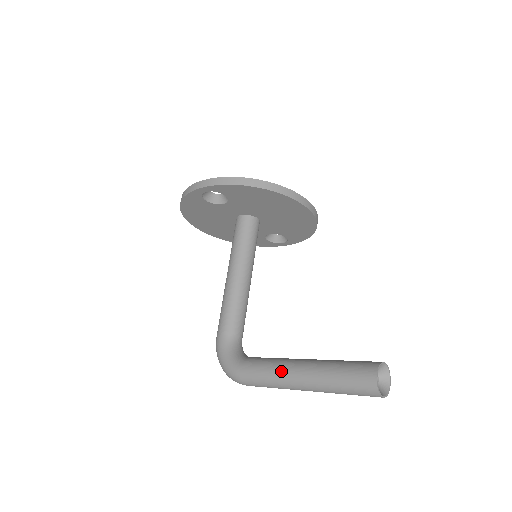
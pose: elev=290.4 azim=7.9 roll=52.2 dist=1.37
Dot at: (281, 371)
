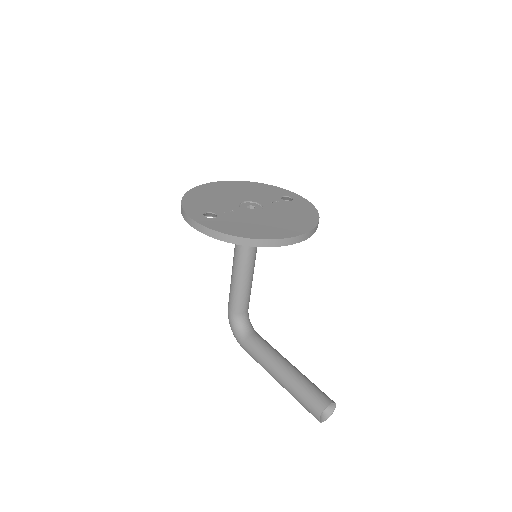
Dot at: (266, 368)
